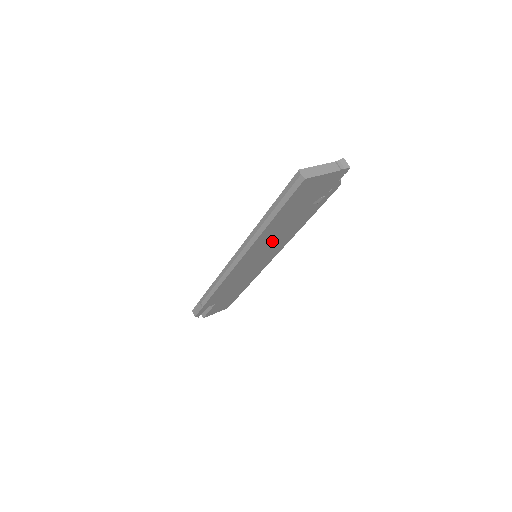
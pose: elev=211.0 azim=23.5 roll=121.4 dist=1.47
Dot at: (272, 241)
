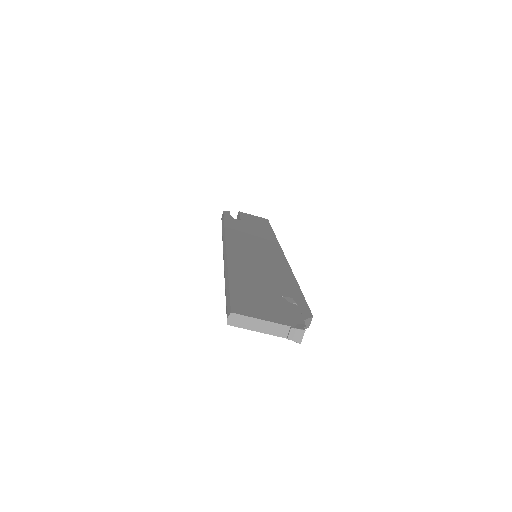
Dot at: occluded
